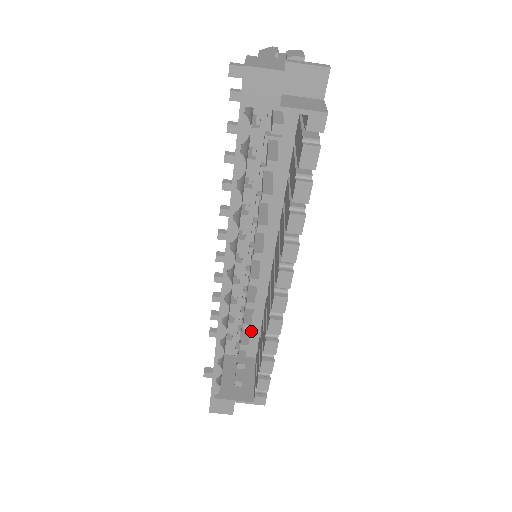
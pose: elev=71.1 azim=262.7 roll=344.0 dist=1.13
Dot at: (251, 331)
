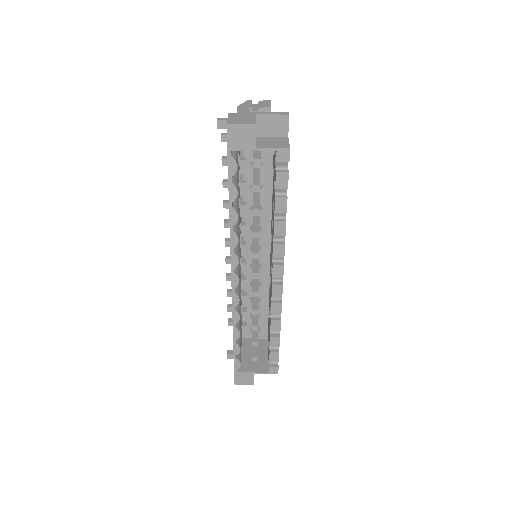
Dot at: (261, 317)
